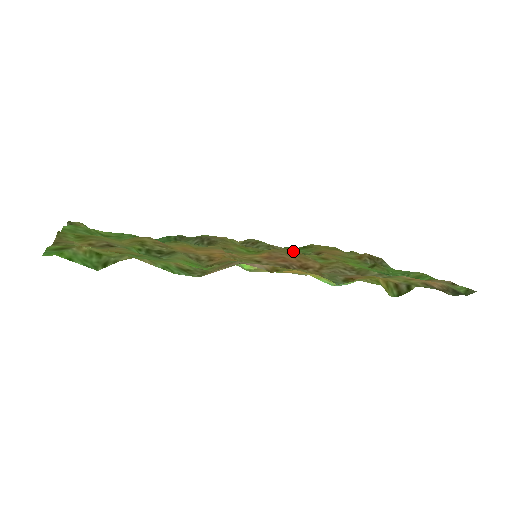
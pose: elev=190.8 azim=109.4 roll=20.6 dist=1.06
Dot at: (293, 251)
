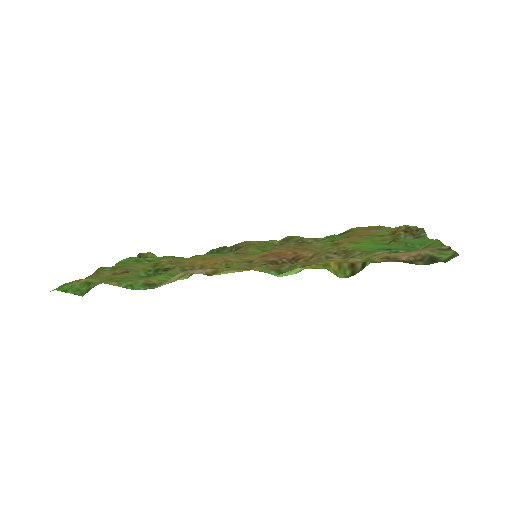
Dot at: (298, 243)
